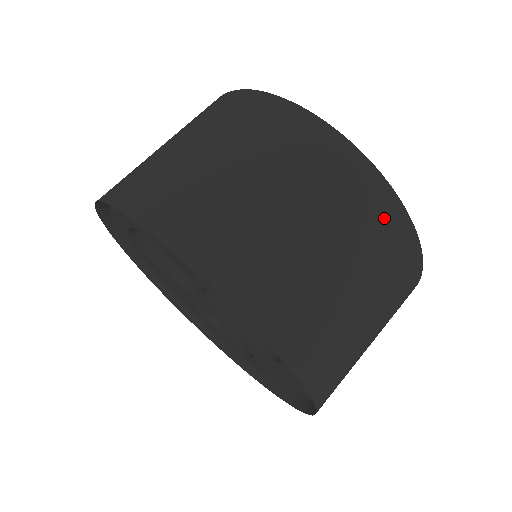
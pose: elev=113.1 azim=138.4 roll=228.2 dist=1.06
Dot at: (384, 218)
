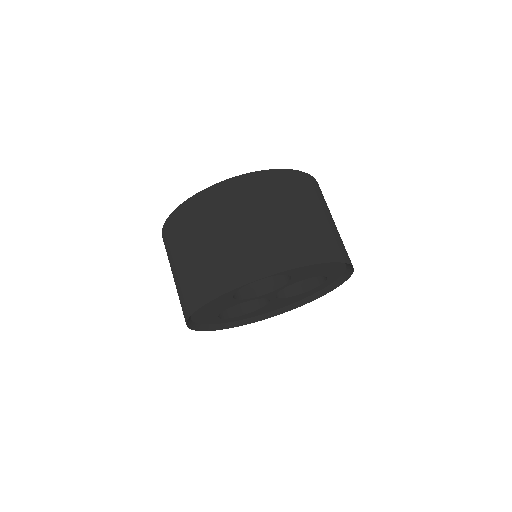
Dot at: occluded
